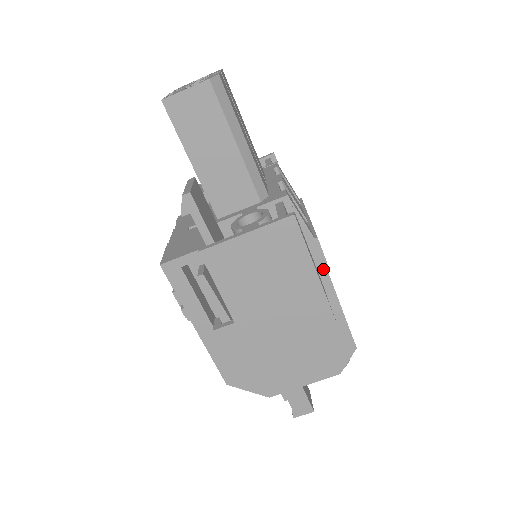
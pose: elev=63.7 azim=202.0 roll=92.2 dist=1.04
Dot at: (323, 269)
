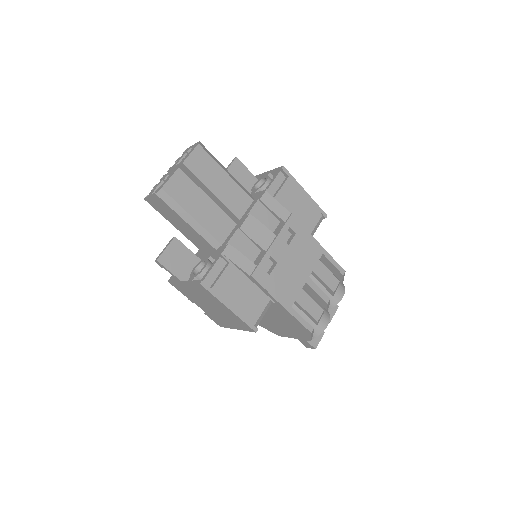
Dot at: (265, 291)
